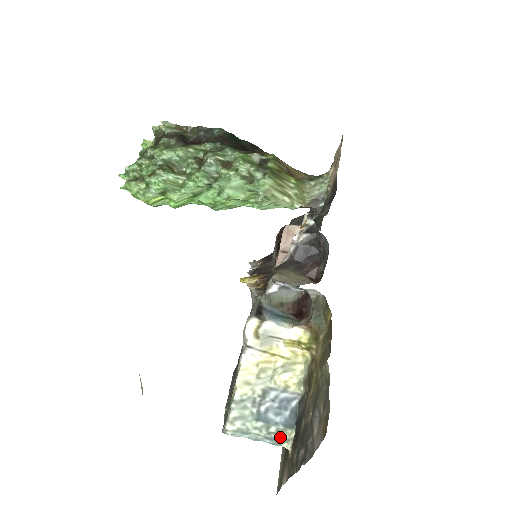
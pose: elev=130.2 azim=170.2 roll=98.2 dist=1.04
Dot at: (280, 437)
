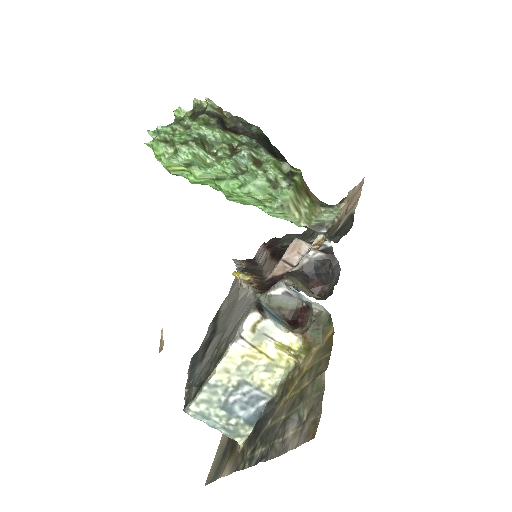
Dot at: (236, 431)
